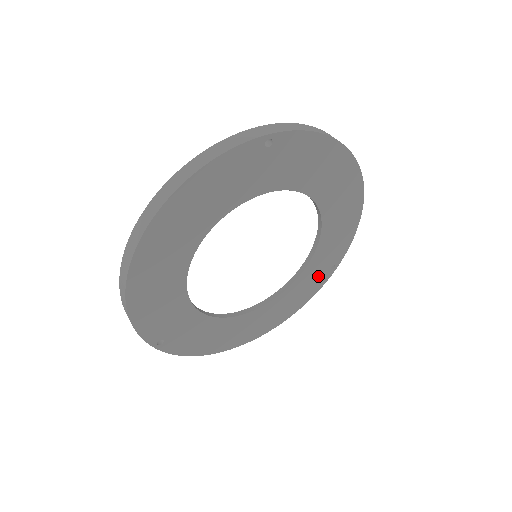
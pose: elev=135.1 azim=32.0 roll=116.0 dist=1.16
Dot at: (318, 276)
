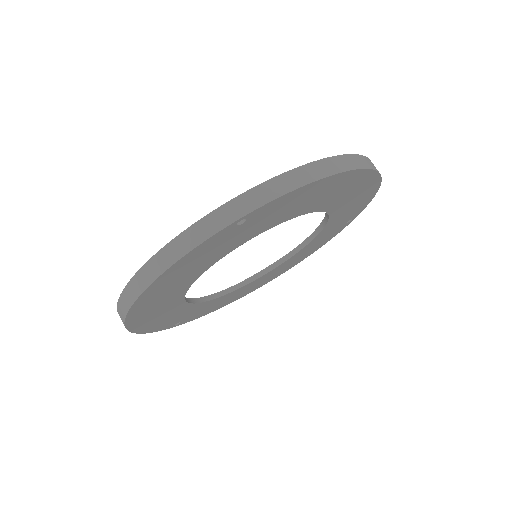
Dot at: (333, 231)
